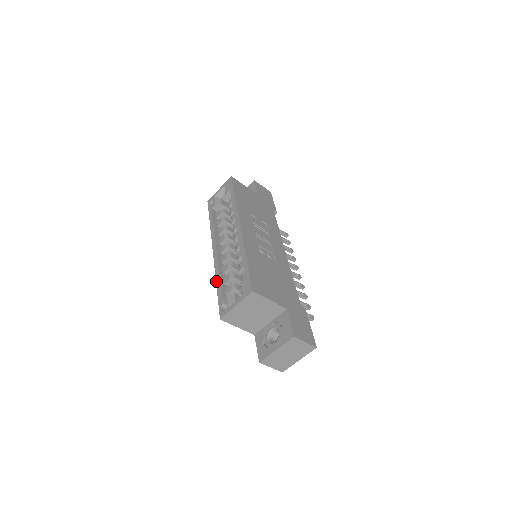
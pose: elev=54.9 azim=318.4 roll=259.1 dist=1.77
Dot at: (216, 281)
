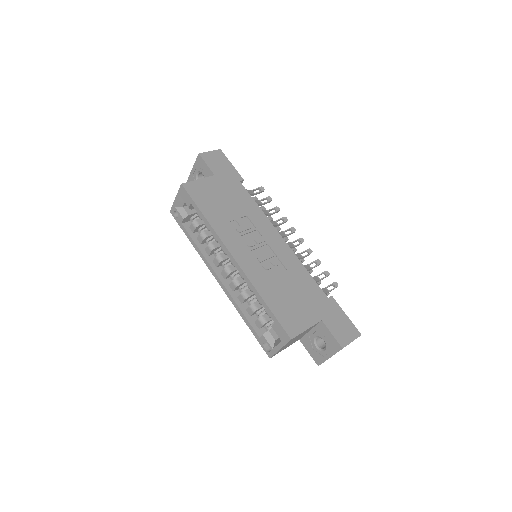
Dot at: occluded
